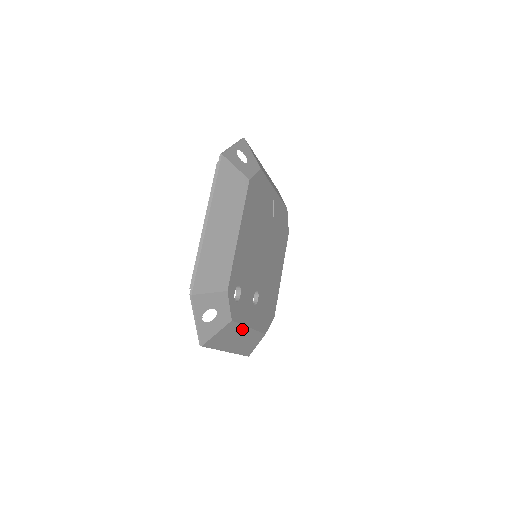
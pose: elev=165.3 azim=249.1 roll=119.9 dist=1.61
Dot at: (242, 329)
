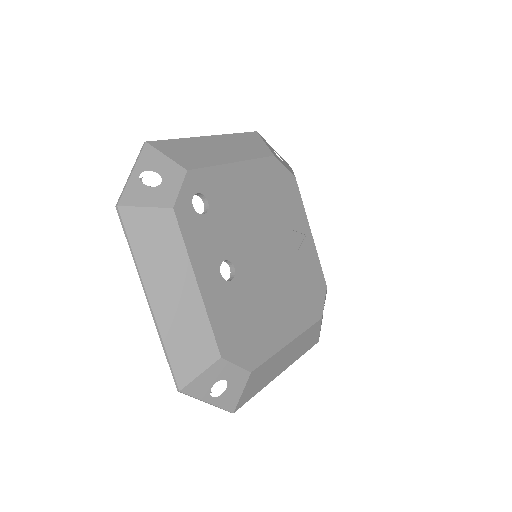
Dot at: (184, 265)
